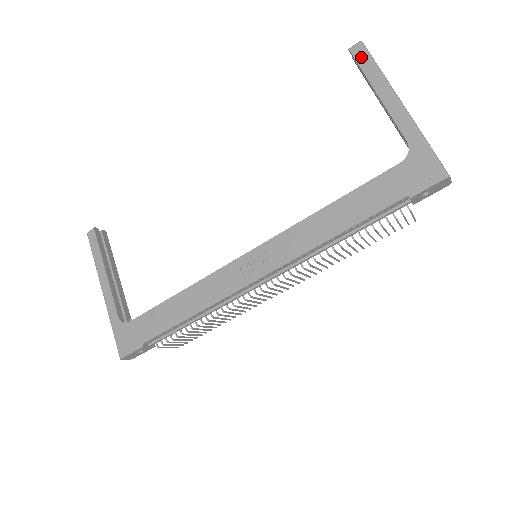
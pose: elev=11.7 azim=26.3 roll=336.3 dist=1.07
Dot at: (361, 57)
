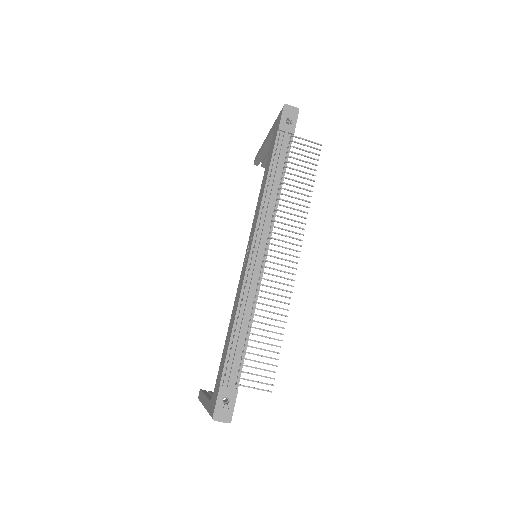
Dot at: (256, 157)
